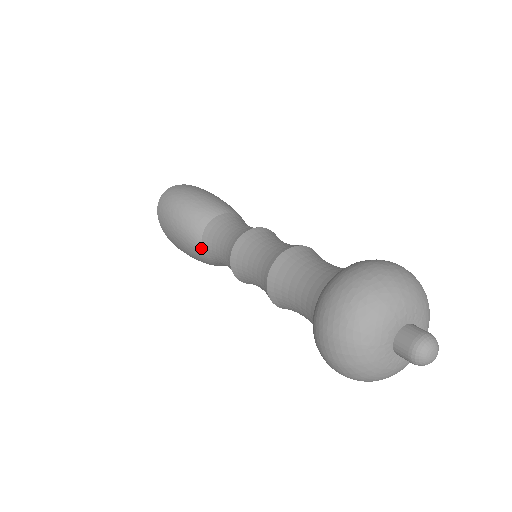
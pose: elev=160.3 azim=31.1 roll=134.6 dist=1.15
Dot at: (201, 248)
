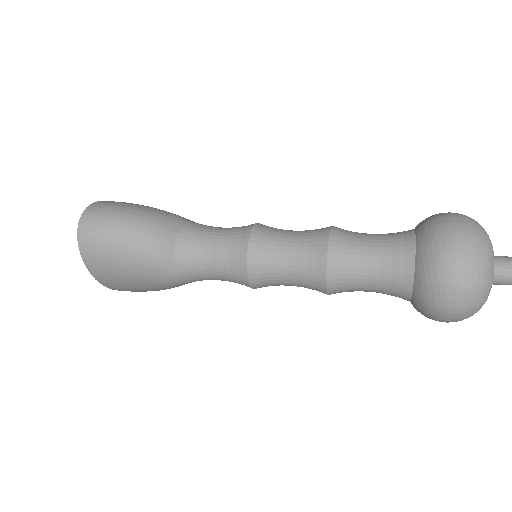
Dot at: (174, 270)
